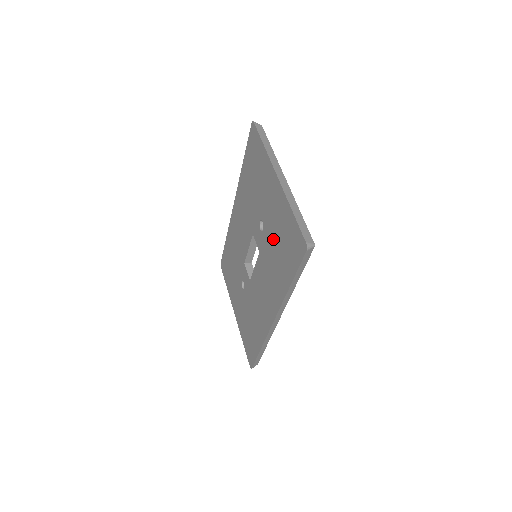
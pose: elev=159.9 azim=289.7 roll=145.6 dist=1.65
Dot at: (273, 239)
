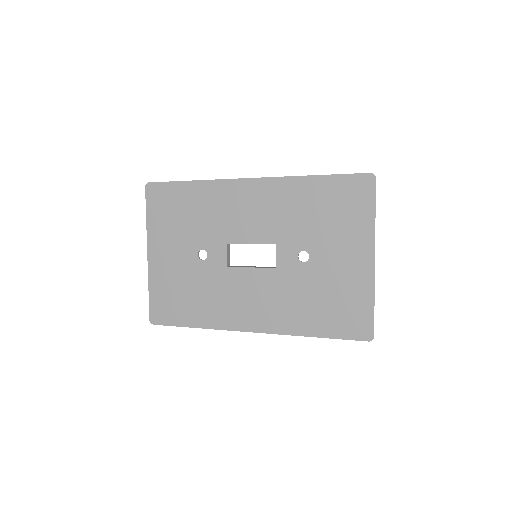
Dot at: (318, 286)
